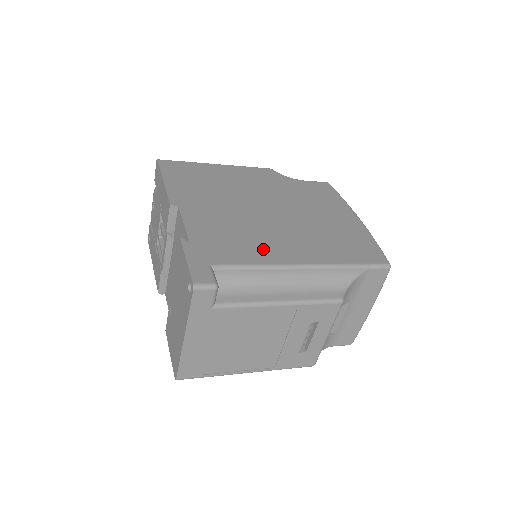
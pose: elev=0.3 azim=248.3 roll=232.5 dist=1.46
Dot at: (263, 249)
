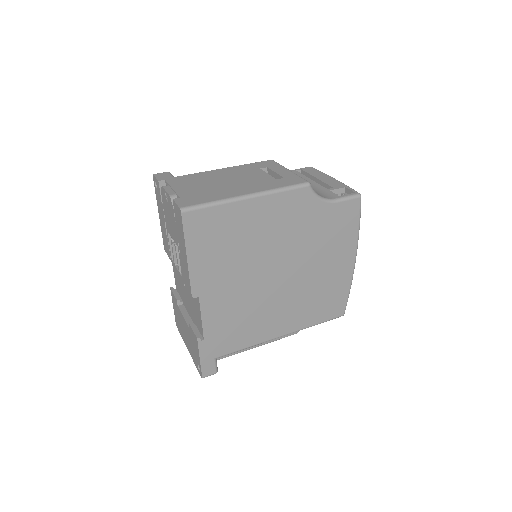
Dot at: (257, 330)
